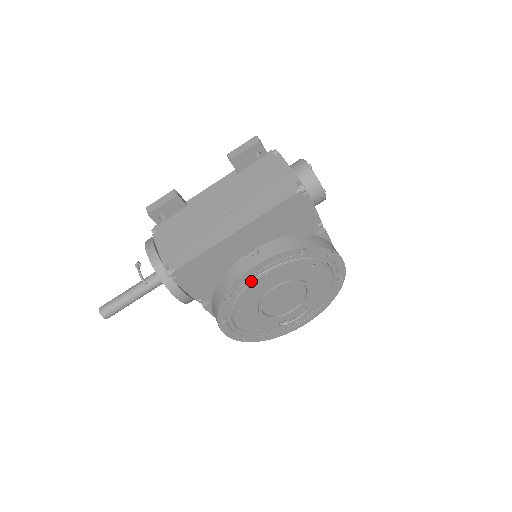
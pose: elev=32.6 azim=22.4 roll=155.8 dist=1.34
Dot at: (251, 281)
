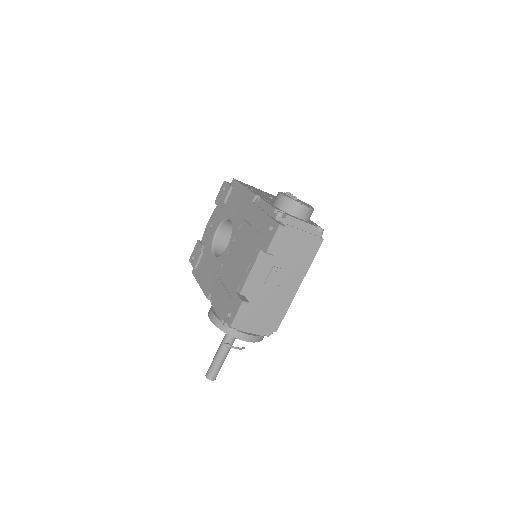
Dot at: occluded
